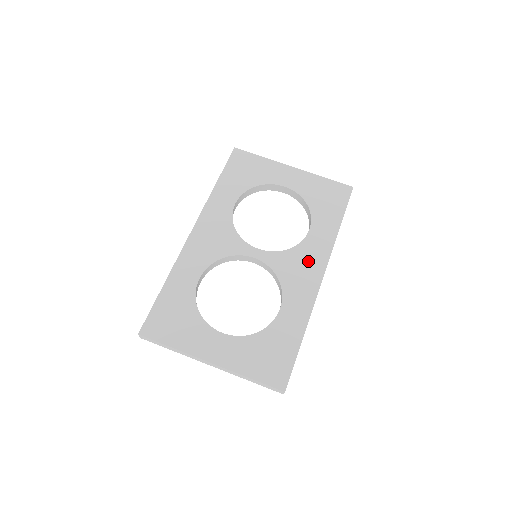
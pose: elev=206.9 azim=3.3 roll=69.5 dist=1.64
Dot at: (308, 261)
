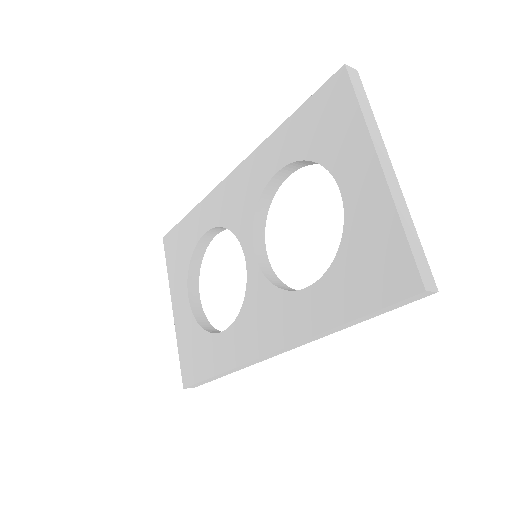
Dot at: (275, 320)
